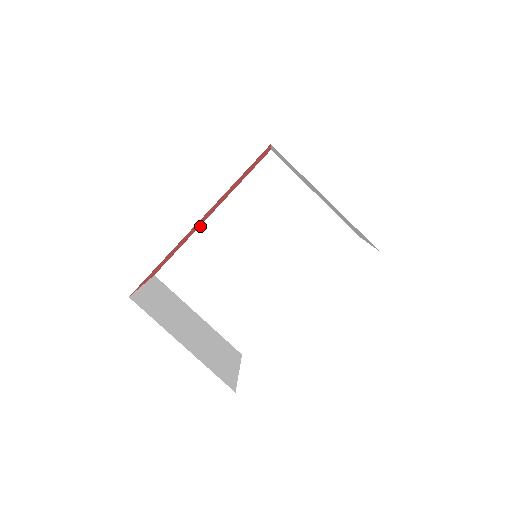
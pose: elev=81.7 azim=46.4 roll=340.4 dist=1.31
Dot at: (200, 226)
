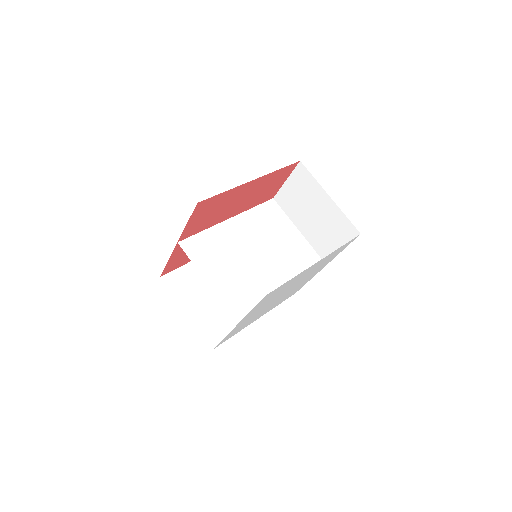
Dot at: (220, 223)
